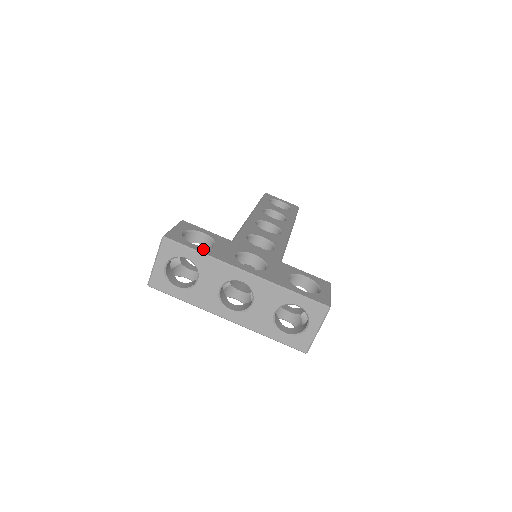
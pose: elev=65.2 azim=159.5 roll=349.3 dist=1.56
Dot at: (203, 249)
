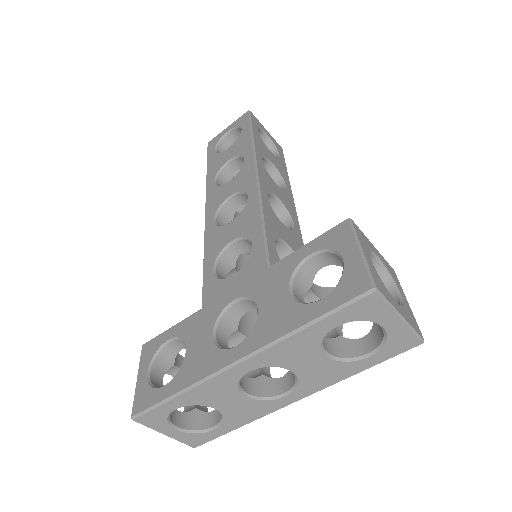
Dot at: (175, 383)
